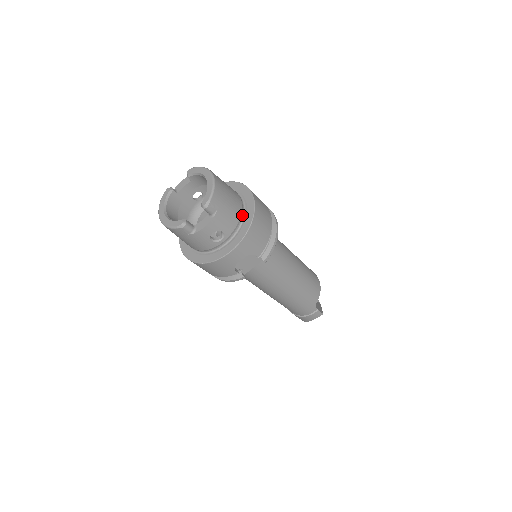
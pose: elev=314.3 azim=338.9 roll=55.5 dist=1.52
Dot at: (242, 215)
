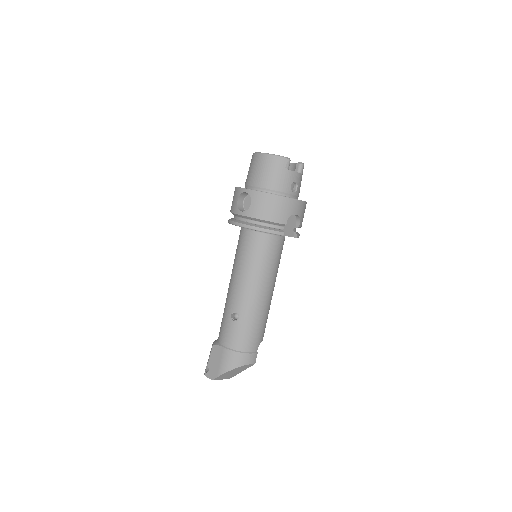
Dot at: occluded
